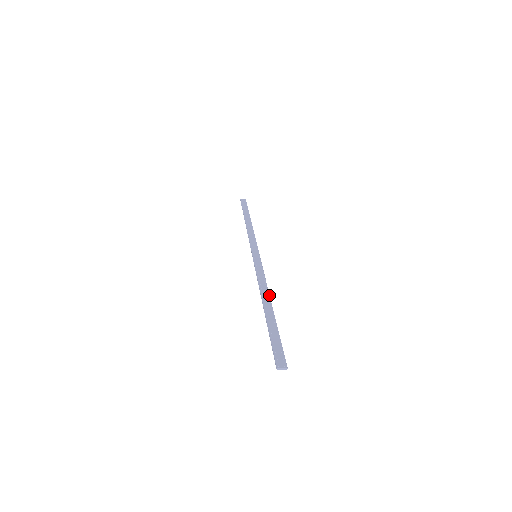
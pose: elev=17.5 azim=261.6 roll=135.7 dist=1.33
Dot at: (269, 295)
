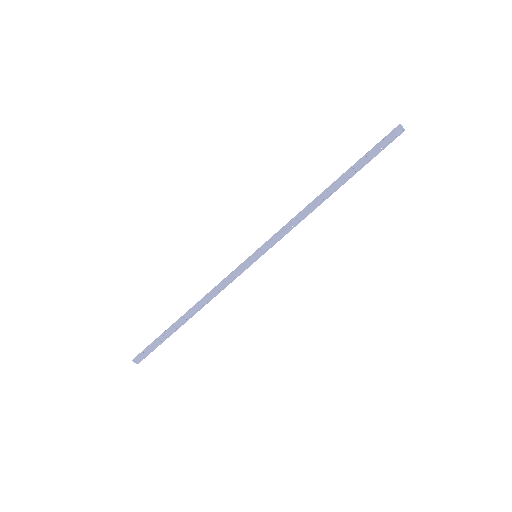
Dot at: (320, 203)
